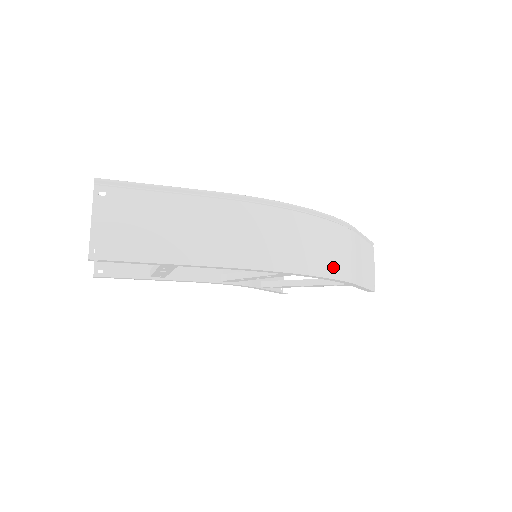
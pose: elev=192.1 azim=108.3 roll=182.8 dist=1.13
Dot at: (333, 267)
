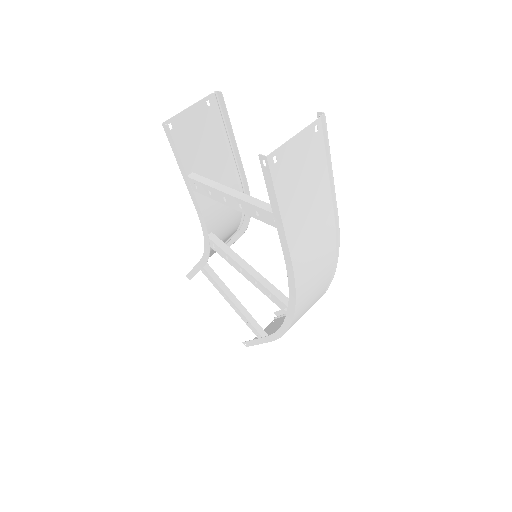
Dot at: occluded
